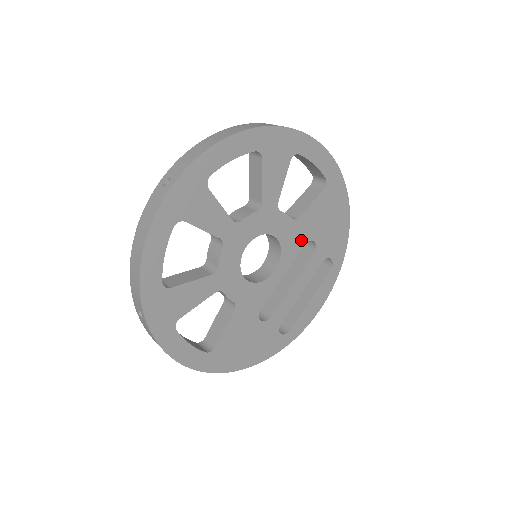
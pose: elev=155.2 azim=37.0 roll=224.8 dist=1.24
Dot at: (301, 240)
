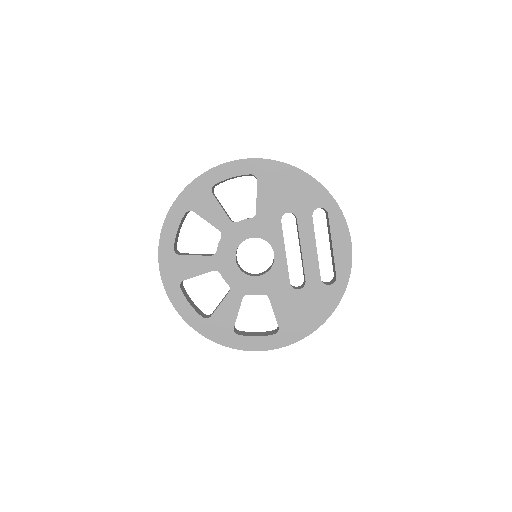
Dot at: (275, 221)
